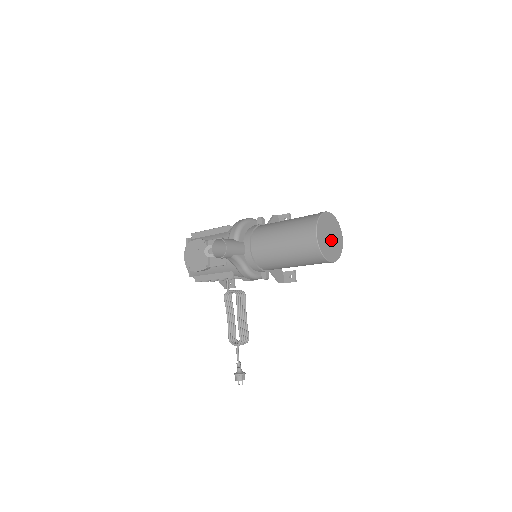
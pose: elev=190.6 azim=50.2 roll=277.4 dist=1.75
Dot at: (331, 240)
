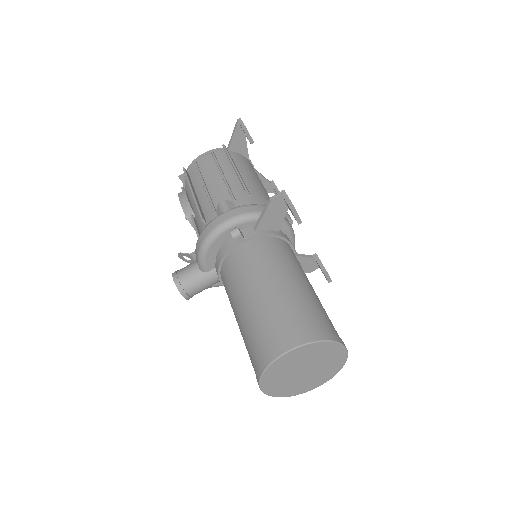
Dot at: (308, 372)
